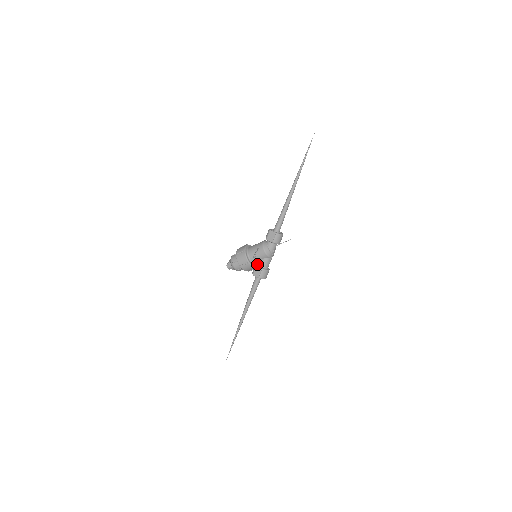
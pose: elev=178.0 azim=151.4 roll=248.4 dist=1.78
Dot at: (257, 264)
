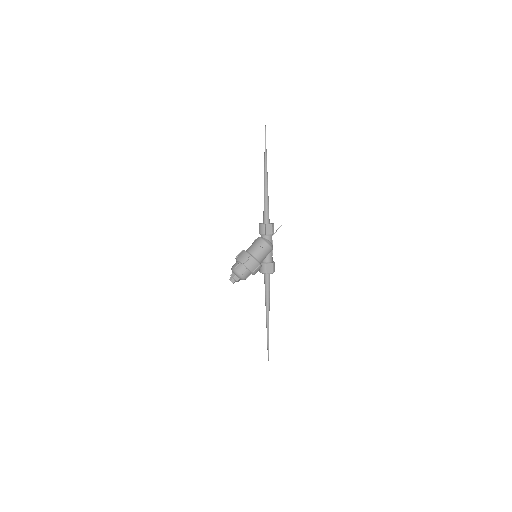
Dot at: (263, 262)
